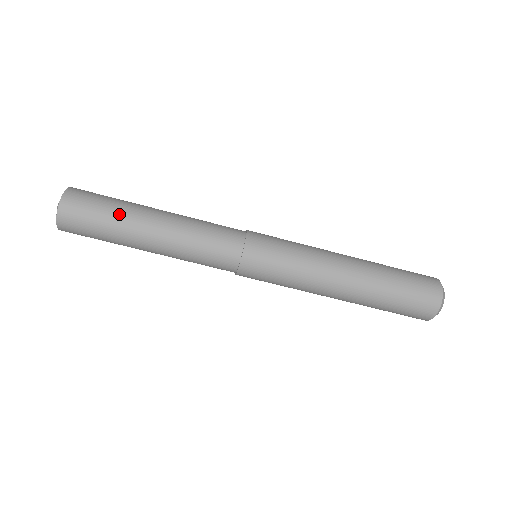
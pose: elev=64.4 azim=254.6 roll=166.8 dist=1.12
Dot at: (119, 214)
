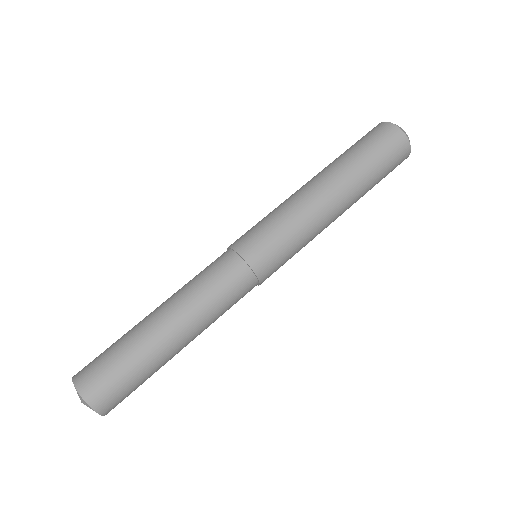
Dot at: (124, 335)
